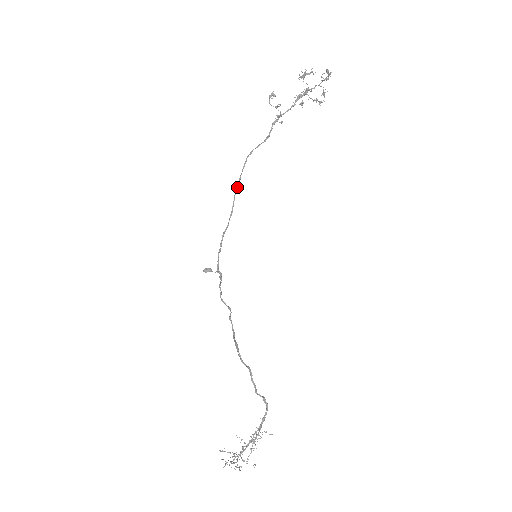
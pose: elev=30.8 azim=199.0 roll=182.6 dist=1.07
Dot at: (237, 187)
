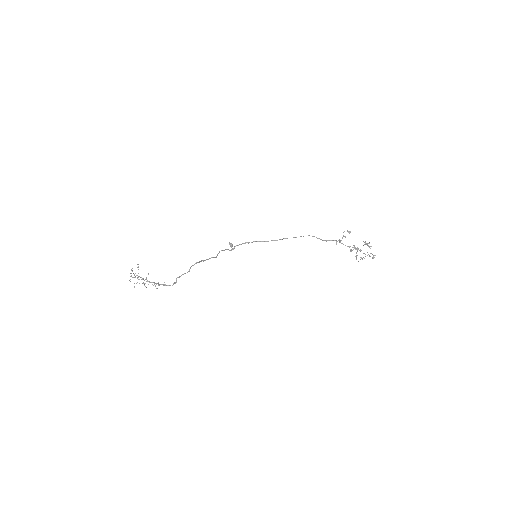
Dot at: occluded
